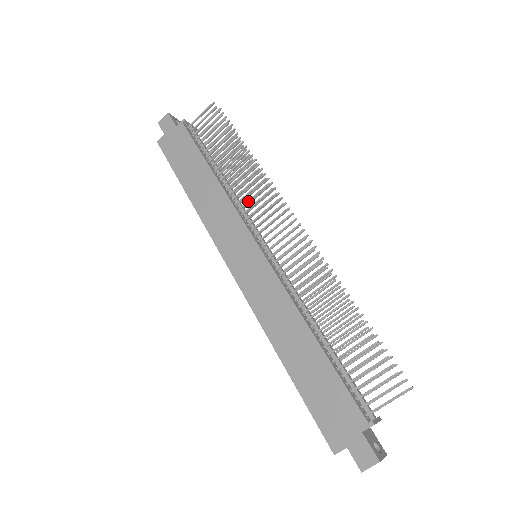
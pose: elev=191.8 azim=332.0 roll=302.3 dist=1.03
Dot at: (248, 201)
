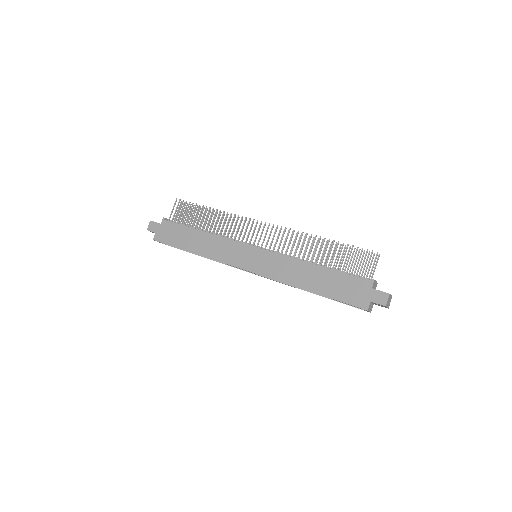
Dot at: (233, 231)
